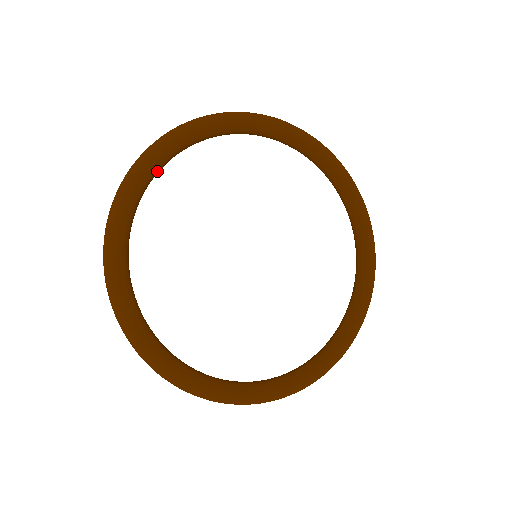
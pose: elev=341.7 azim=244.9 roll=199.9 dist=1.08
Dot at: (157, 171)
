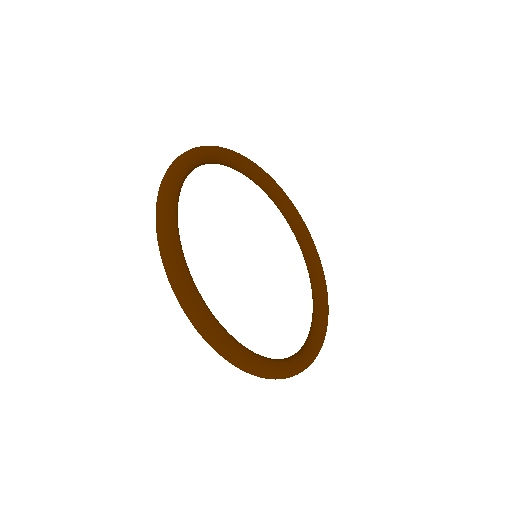
Dot at: (194, 168)
